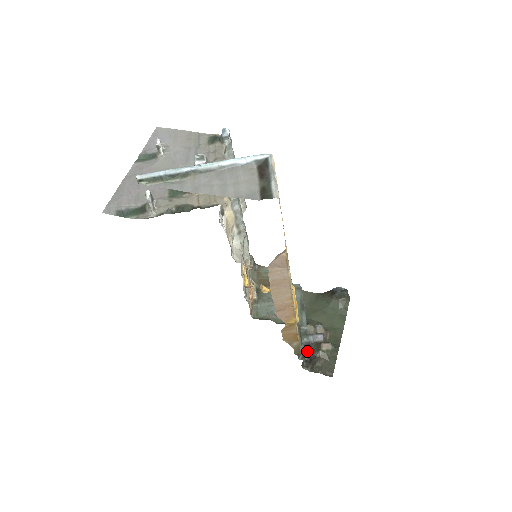
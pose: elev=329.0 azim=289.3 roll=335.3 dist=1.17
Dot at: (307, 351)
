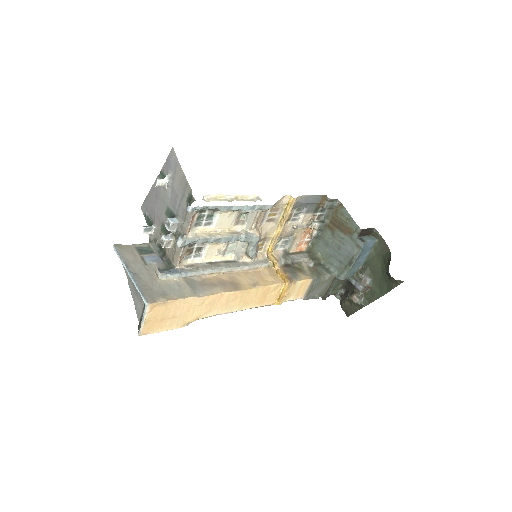
Dot at: (348, 286)
